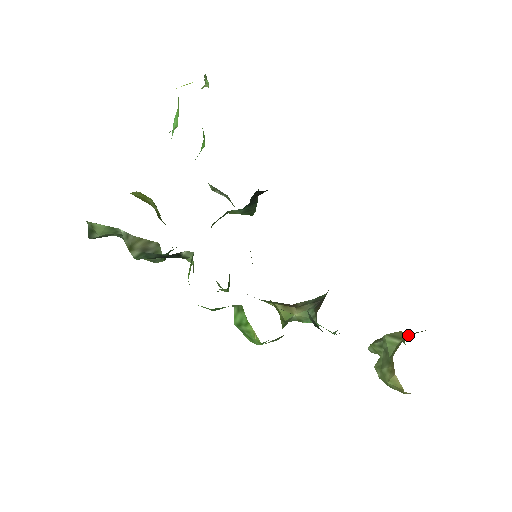
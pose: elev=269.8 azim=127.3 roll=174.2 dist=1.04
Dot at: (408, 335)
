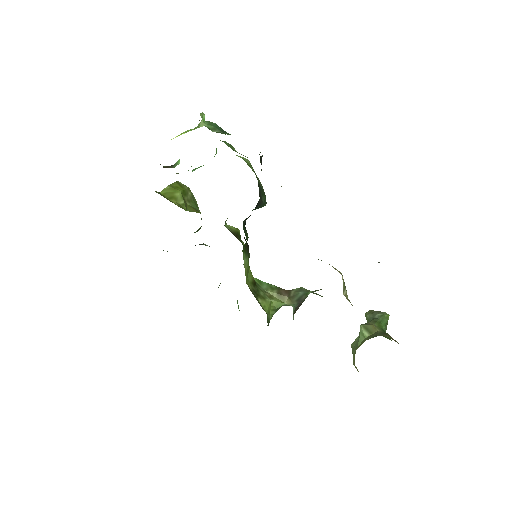
Dot at: (376, 332)
